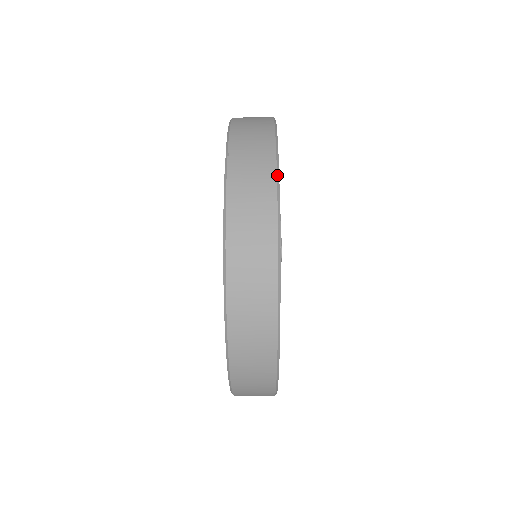
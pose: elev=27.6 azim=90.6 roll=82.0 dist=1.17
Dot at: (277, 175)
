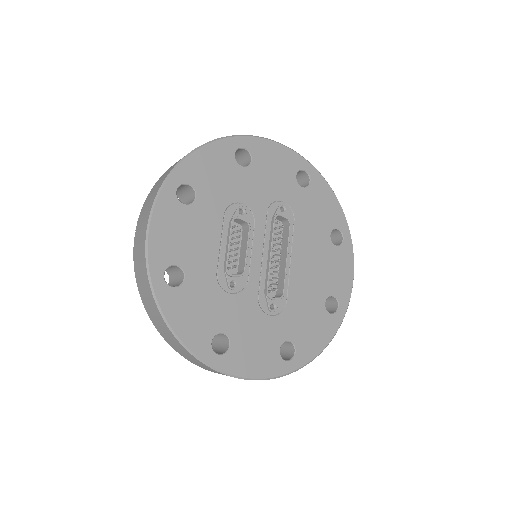
Dot at: (145, 248)
